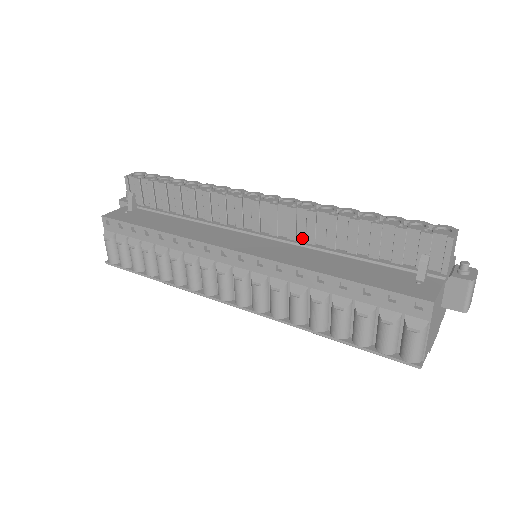
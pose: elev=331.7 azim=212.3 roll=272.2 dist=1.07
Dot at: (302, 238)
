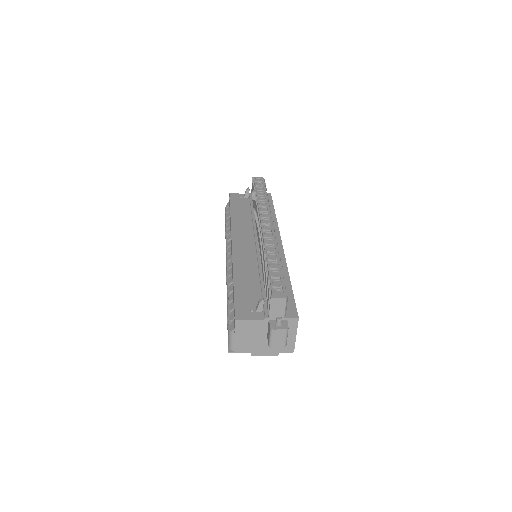
Dot at: occluded
